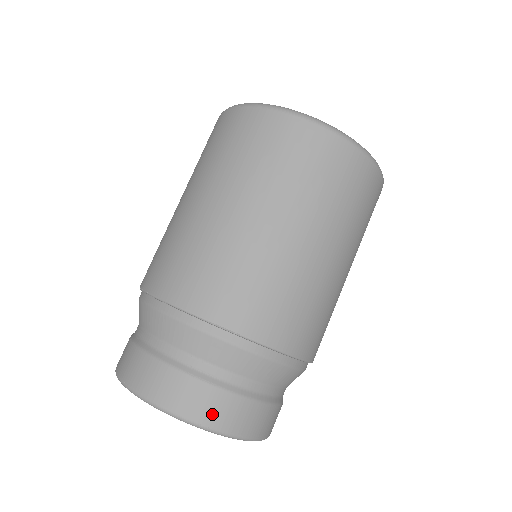
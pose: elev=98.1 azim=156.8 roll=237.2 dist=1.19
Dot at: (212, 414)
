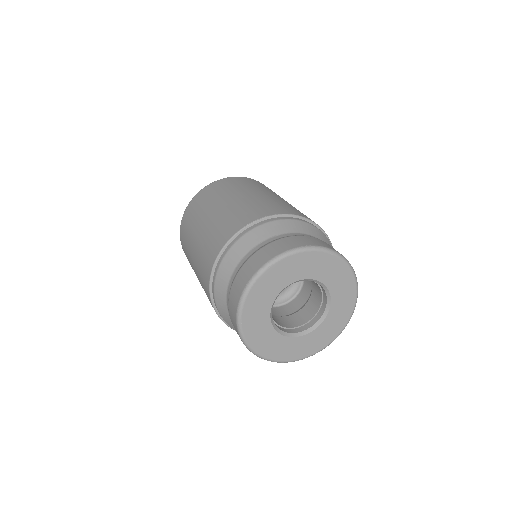
Dot at: occluded
